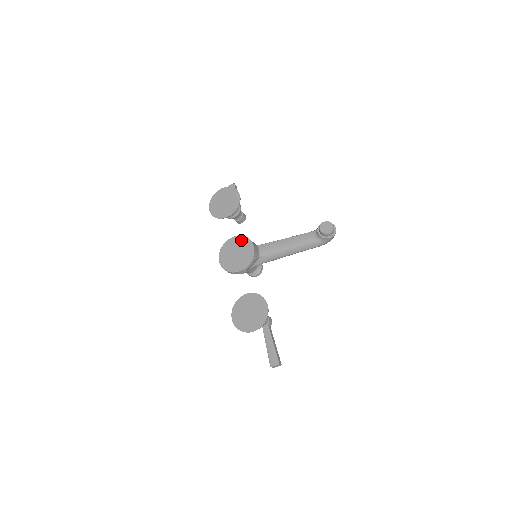
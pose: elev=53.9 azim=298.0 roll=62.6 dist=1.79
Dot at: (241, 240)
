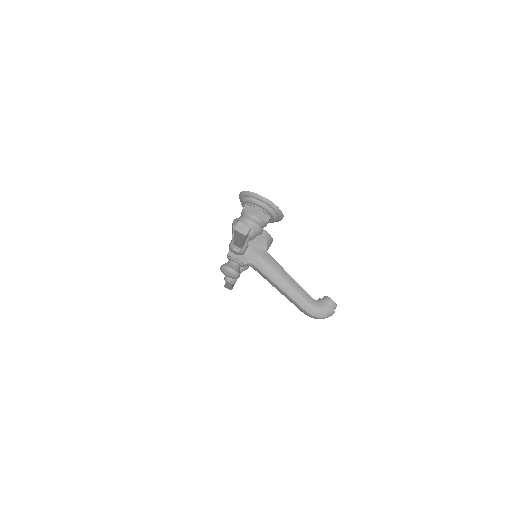
Dot at: occluded
